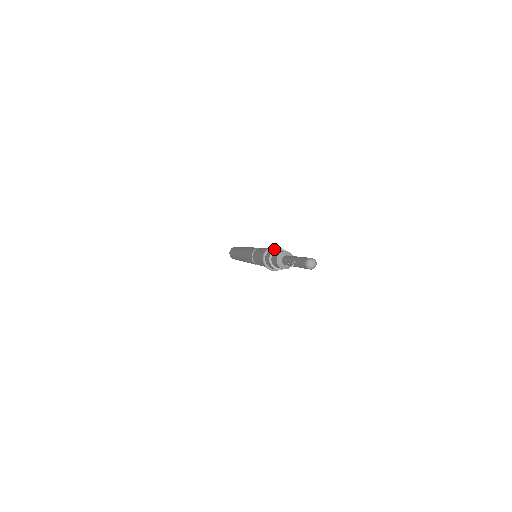
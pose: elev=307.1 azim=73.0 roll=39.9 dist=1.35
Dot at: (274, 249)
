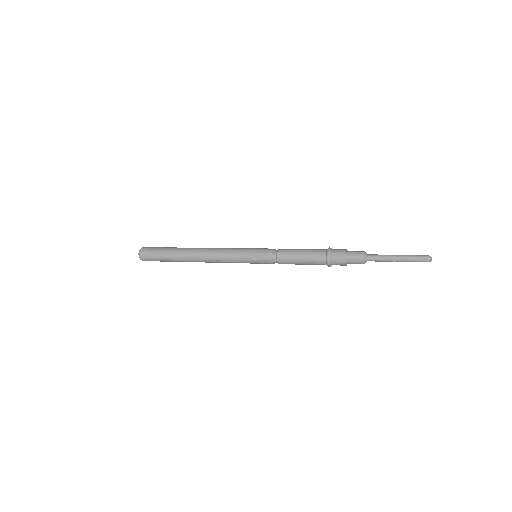
Dot at: (343, 252)
